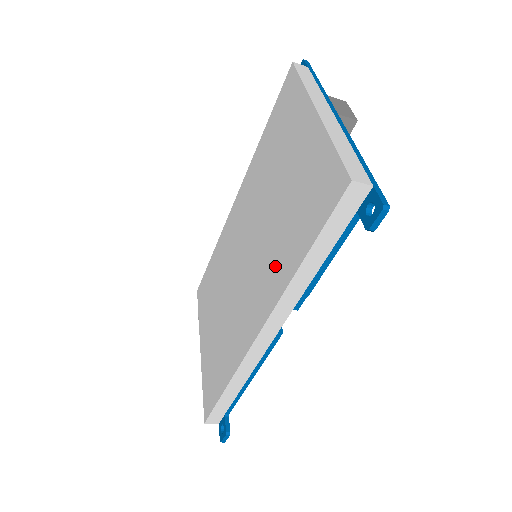
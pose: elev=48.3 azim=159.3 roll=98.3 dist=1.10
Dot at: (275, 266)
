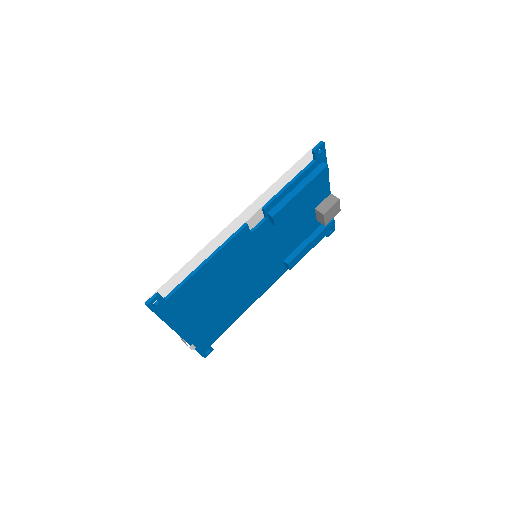
Dot at: occluded
